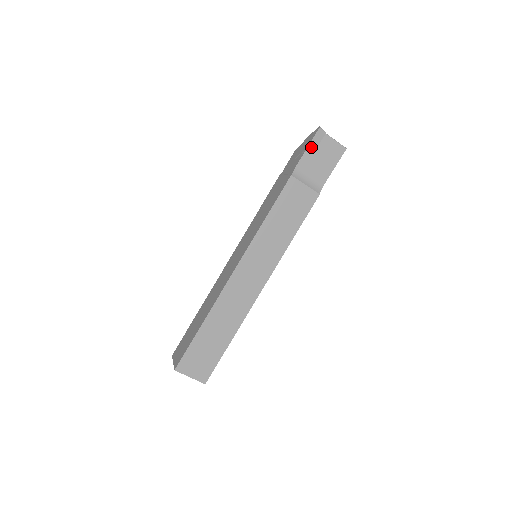
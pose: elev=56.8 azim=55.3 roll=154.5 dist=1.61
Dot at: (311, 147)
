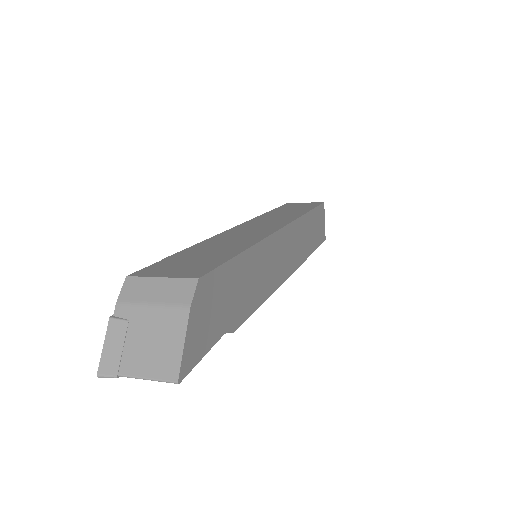
Dot at: occluded
